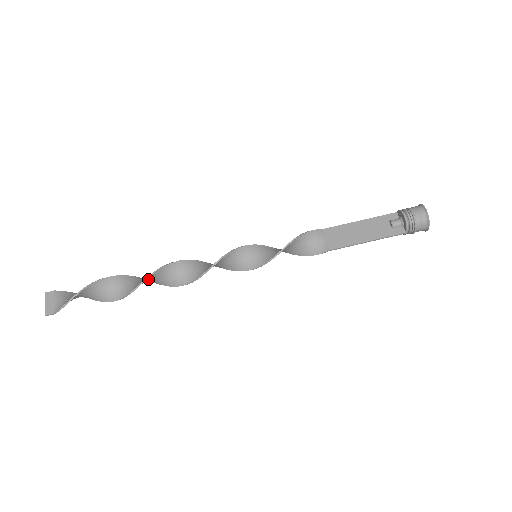
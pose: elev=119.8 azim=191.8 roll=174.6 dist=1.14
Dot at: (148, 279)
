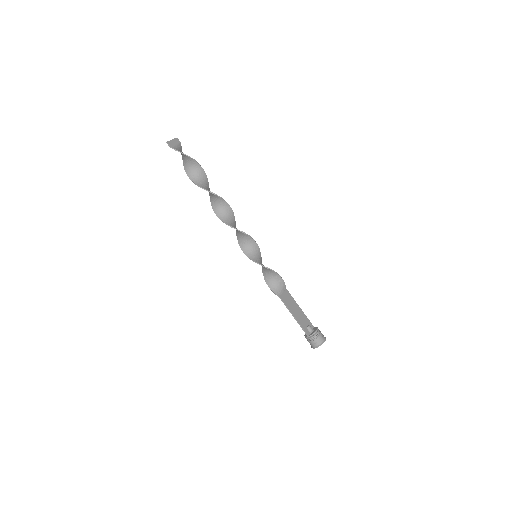
Dot at: (217, 197)
